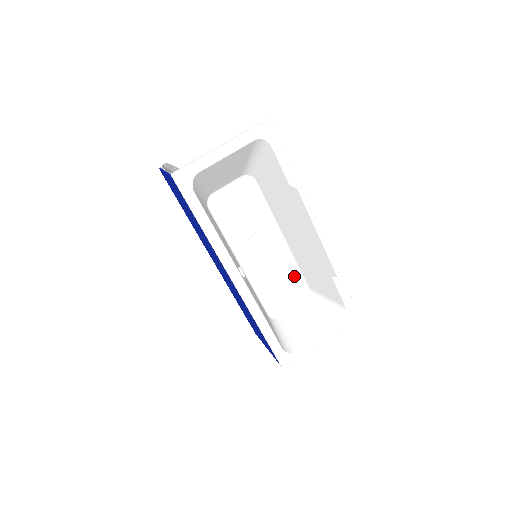
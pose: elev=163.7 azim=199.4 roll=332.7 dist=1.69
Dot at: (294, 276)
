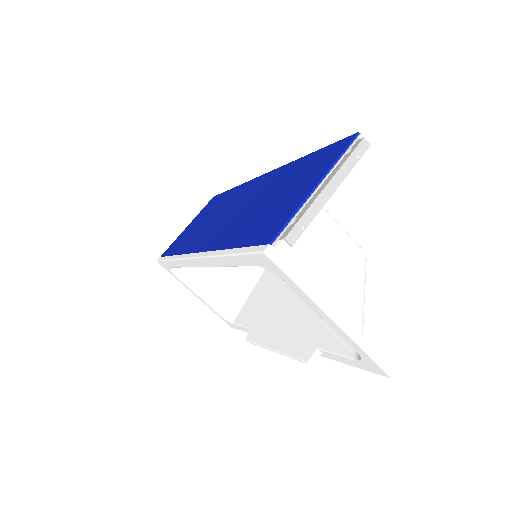
Dot at: occluded
